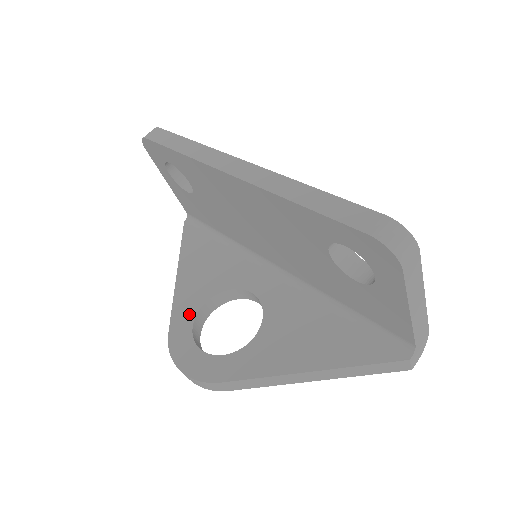
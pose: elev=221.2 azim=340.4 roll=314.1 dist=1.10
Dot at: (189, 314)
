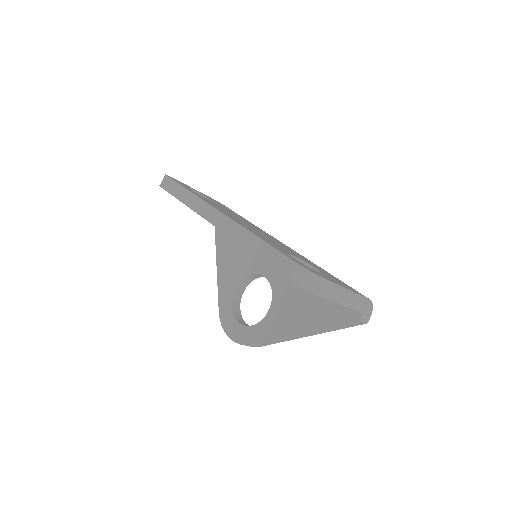
Dot at: (228, 296)
